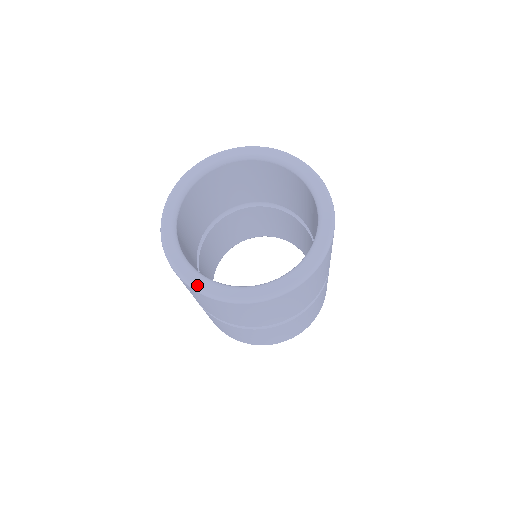
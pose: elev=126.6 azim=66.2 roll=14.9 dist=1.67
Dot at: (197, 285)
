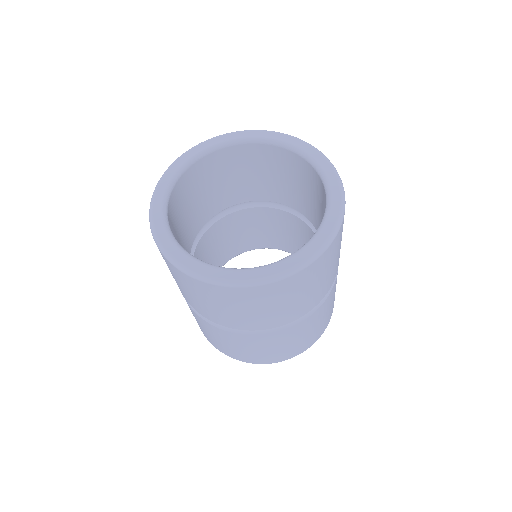
Dot at: (219, 278)
